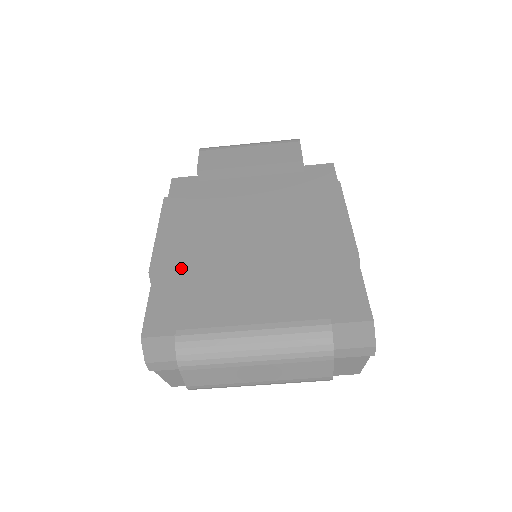
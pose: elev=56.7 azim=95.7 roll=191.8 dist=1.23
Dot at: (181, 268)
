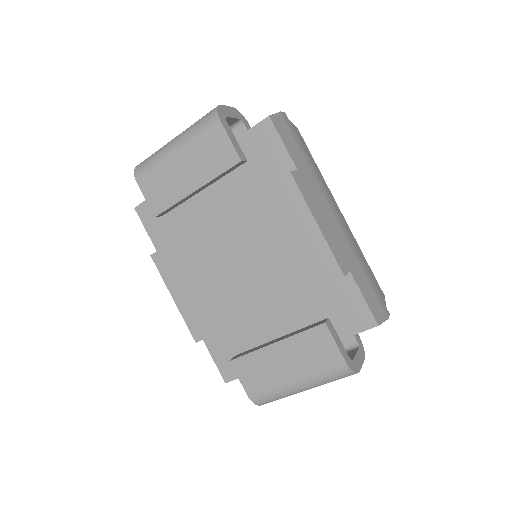
Dot at: (215, 333)
